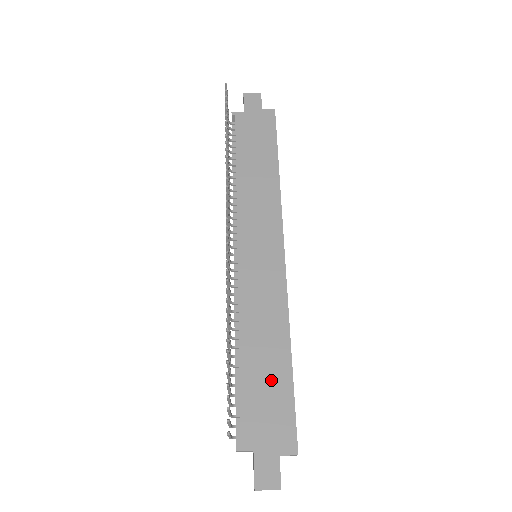
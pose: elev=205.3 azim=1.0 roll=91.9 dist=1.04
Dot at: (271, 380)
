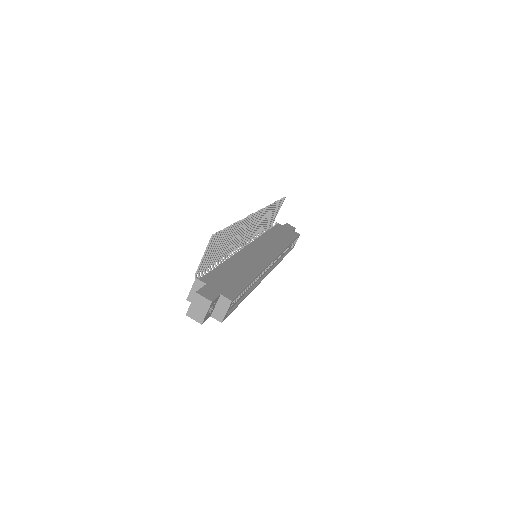
Dot at: (236, 277)
